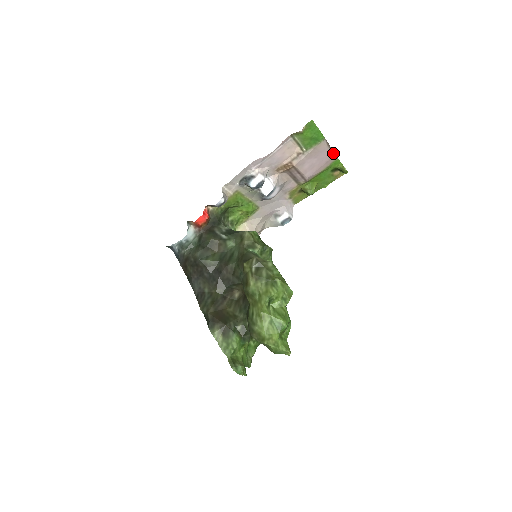
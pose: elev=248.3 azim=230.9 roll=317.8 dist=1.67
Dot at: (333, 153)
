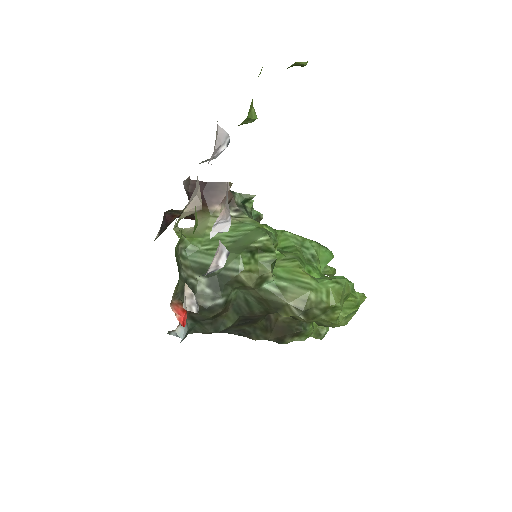
Dot at: occluded
